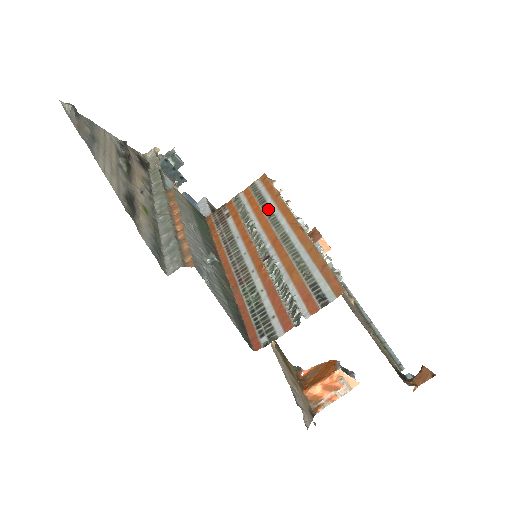
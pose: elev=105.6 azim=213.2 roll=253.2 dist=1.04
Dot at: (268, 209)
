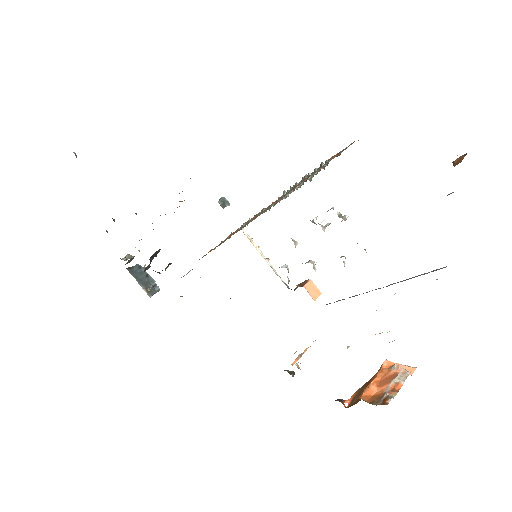
Dot at: occluded
